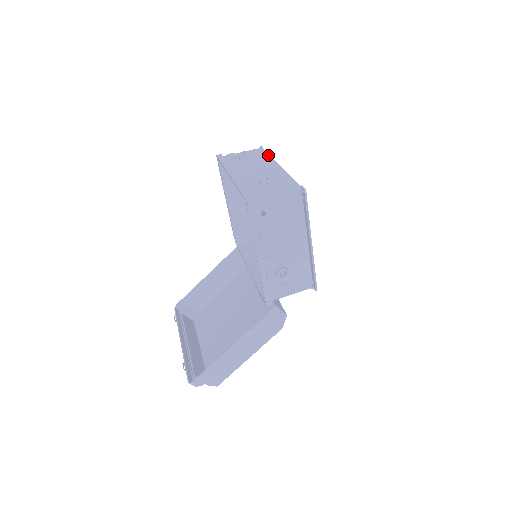
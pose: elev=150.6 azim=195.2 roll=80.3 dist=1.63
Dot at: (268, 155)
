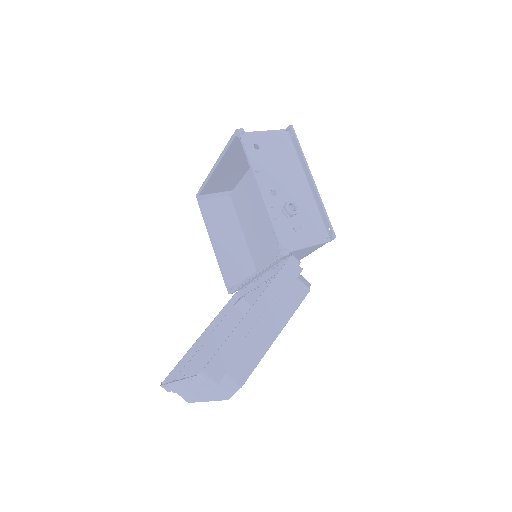
Dot at: occluded
